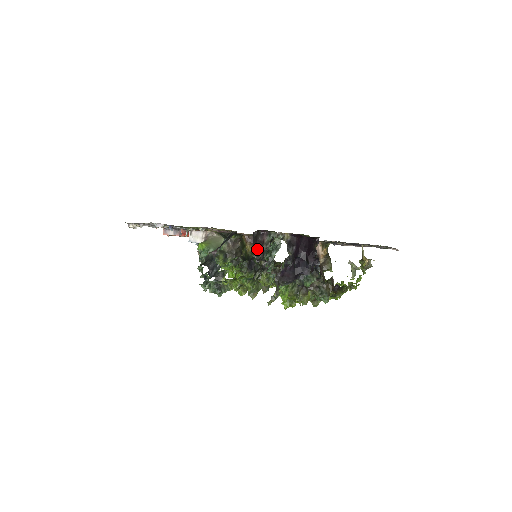
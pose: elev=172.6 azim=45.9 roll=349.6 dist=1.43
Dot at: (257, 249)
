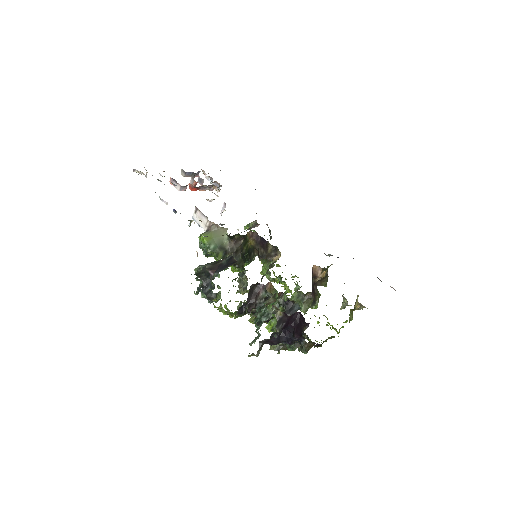
Dot at: (250, 301)
